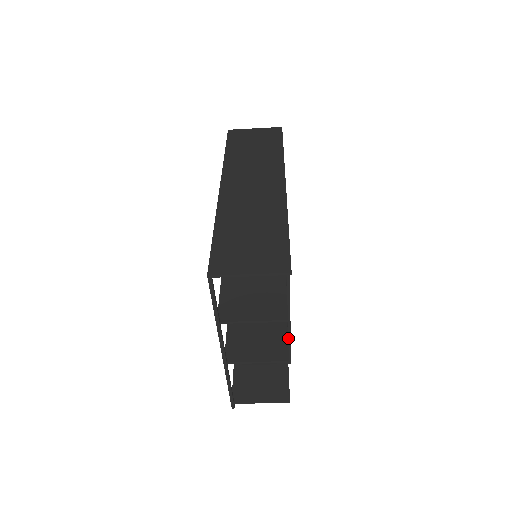
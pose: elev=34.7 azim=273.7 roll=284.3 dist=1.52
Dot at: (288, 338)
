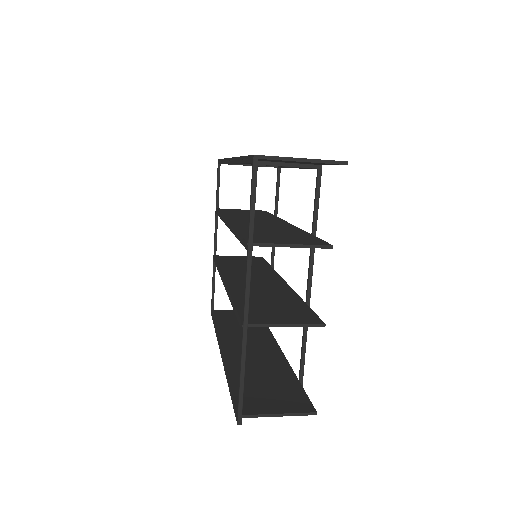
Dot at: (304, 336)
